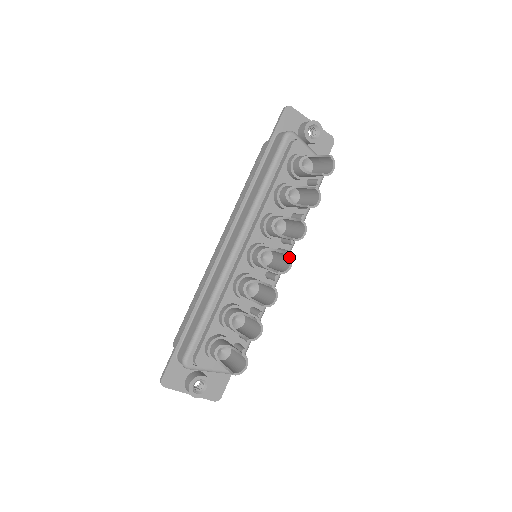
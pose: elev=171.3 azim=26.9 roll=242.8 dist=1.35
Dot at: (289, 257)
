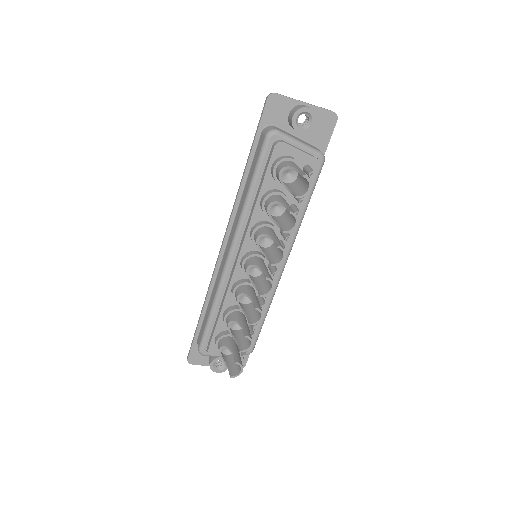
Dot at: occluded
